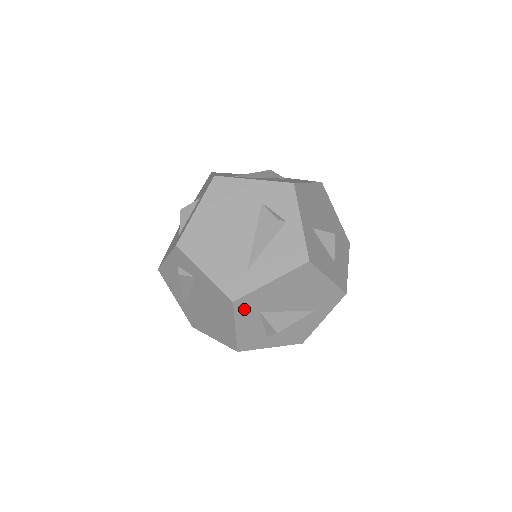
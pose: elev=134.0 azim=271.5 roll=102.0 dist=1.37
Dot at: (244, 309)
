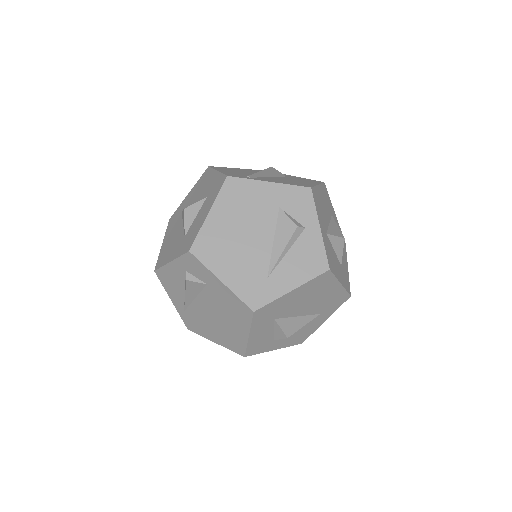
Dot at: (261, 317)
